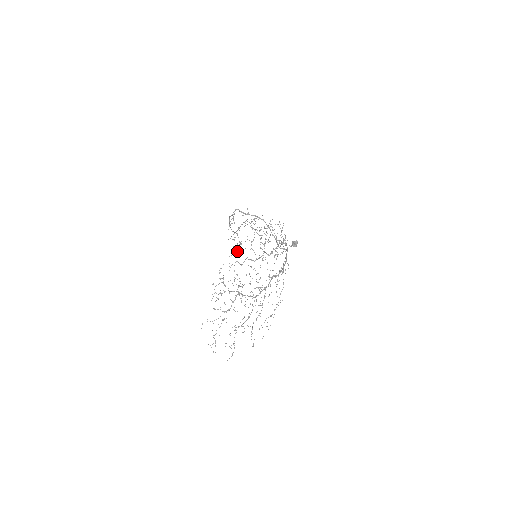
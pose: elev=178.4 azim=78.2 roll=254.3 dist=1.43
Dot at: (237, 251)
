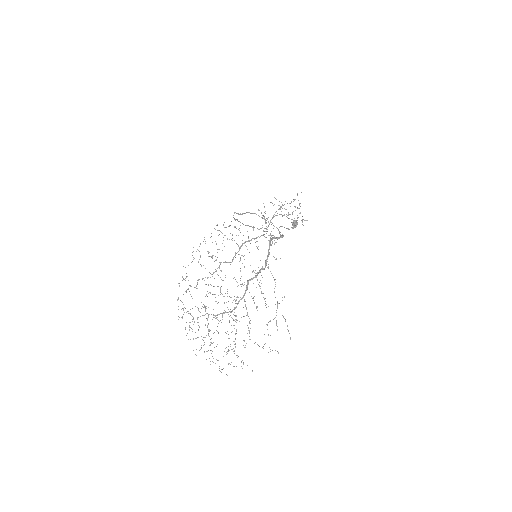
Dot at: (186, 276)
